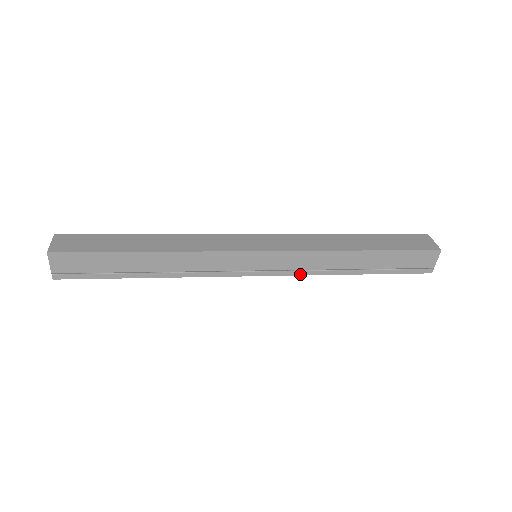
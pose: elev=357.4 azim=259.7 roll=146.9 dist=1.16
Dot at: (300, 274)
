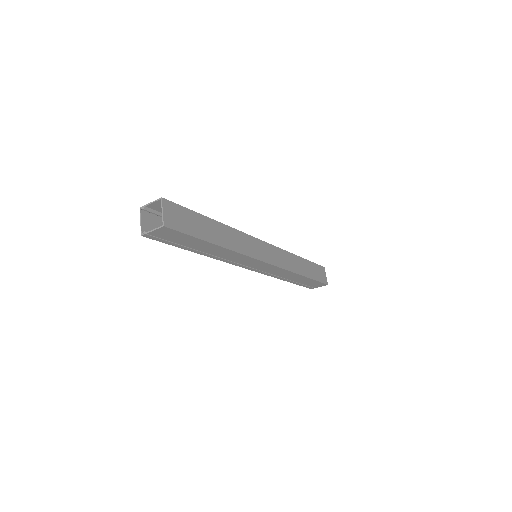
Dot at: (267, 275)
